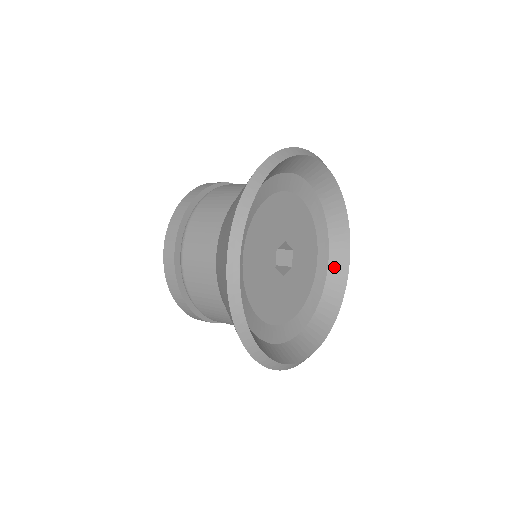
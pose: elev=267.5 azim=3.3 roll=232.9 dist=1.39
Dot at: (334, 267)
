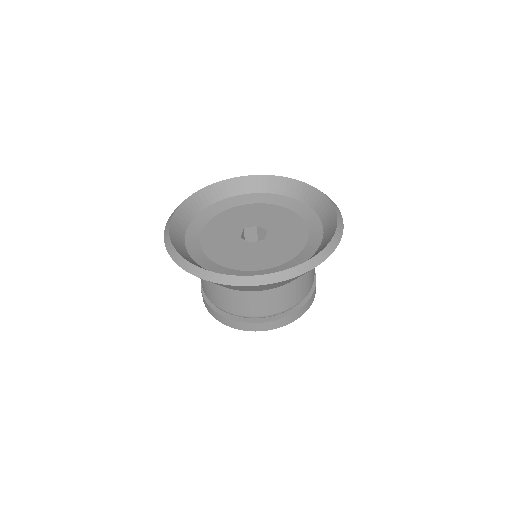
Dot at: (326, 237)
